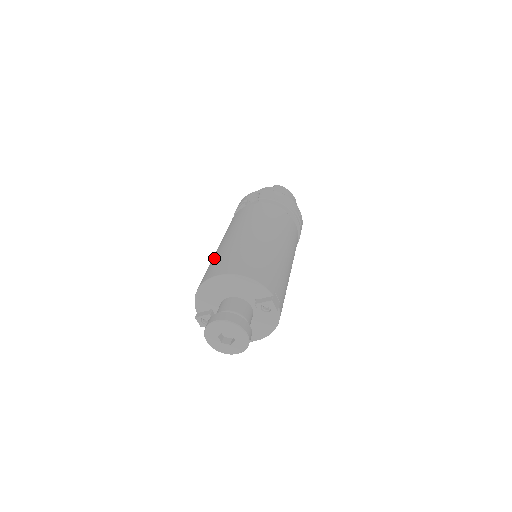
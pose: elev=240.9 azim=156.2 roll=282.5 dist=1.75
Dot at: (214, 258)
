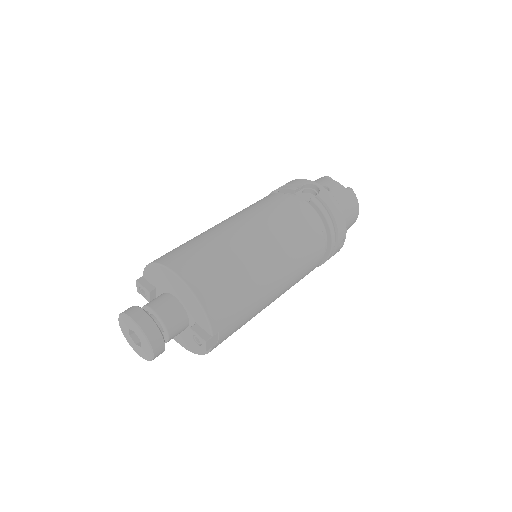
Dot at: (201, 238)
